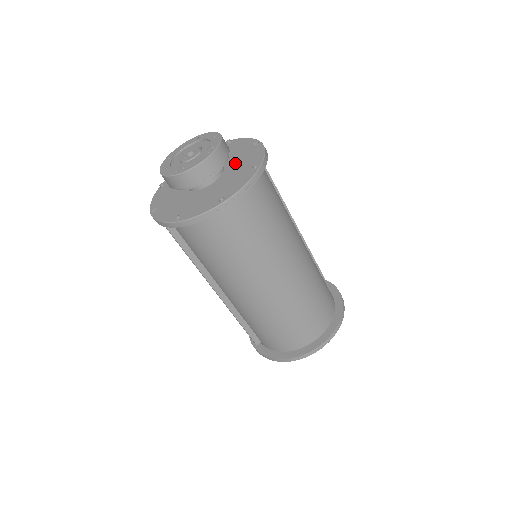
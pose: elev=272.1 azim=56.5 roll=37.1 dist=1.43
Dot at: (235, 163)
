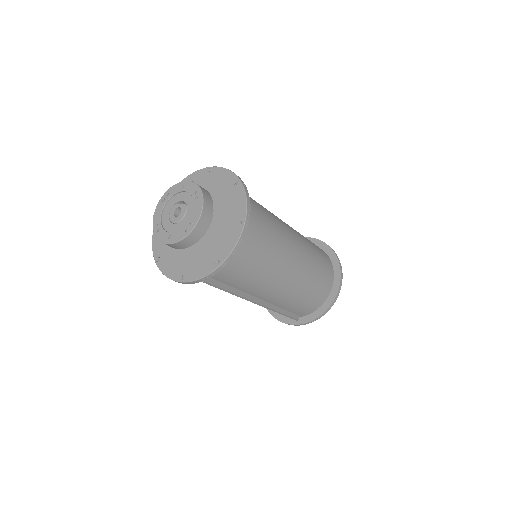
Dot at: (210, 194)
